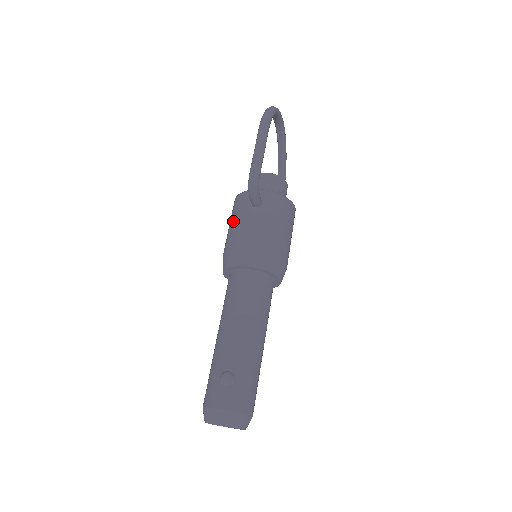
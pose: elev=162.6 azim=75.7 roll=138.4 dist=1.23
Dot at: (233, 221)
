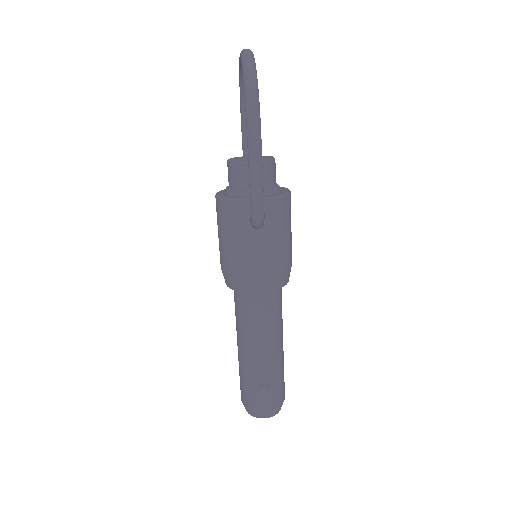
Dot at: (228, 237)
